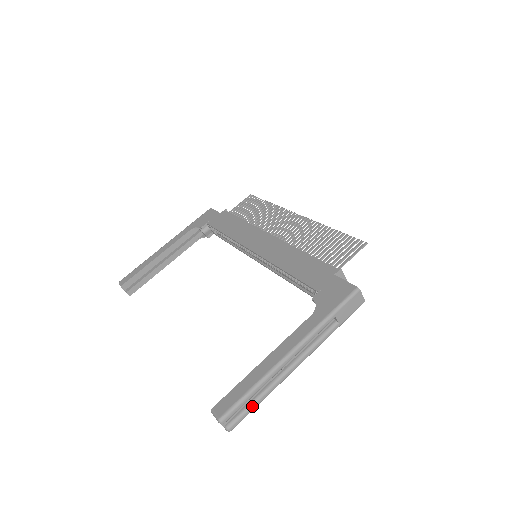
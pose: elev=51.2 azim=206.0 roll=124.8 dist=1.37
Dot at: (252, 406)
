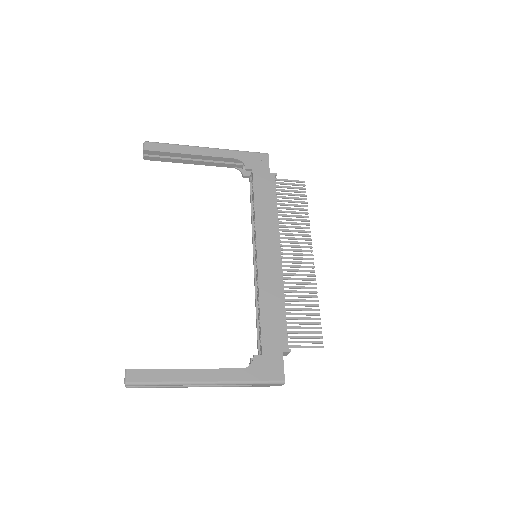
Dot at: (153, 387)
